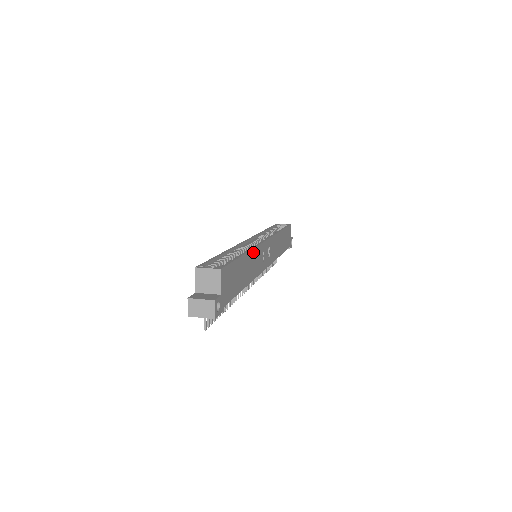
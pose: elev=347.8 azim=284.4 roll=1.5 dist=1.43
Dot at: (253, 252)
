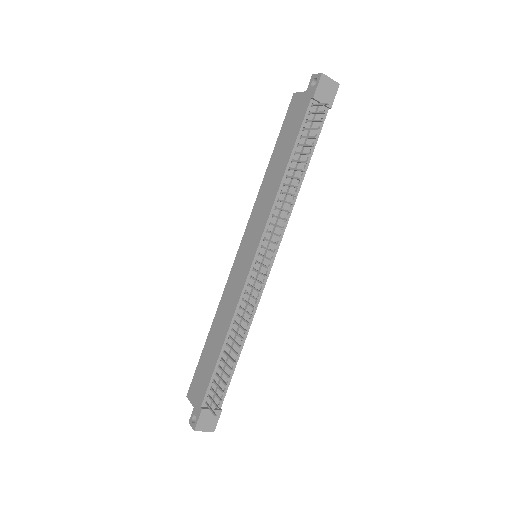
Dot at: occluded
